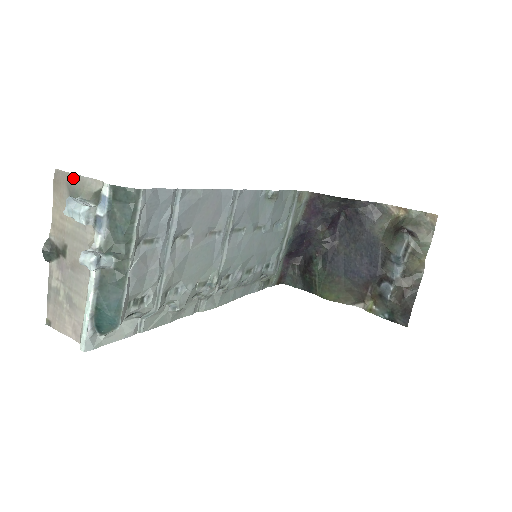
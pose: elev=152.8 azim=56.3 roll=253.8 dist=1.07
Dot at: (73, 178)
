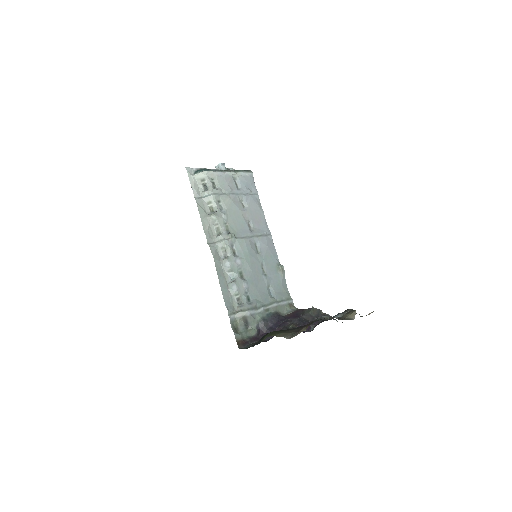
Dot at: occluded
